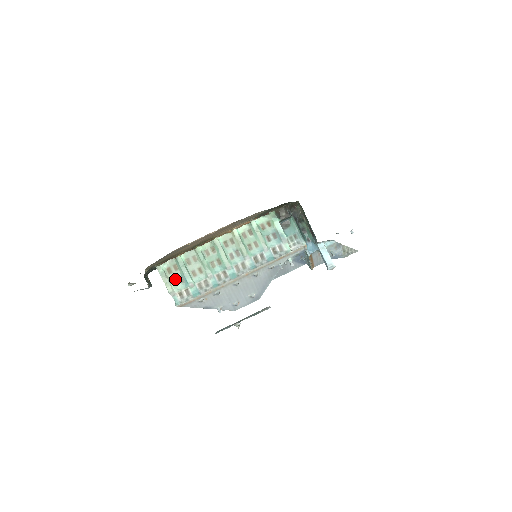
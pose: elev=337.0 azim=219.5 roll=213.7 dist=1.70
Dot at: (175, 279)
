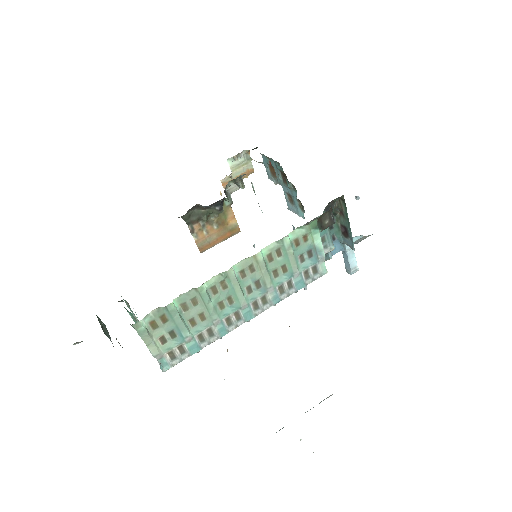
Dot at: (163, 335)
